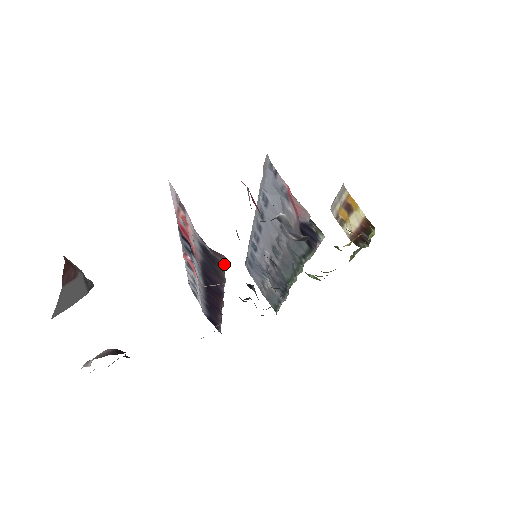
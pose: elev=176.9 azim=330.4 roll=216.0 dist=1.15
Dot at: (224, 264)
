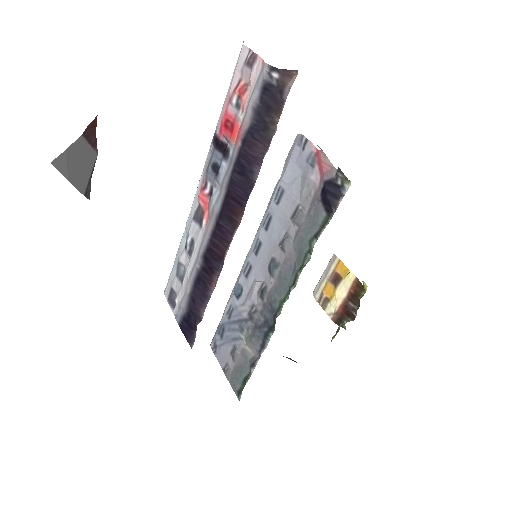
Dot at: (292, 81)
